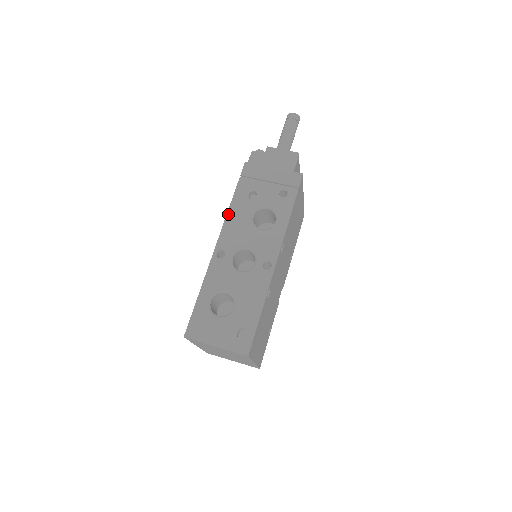
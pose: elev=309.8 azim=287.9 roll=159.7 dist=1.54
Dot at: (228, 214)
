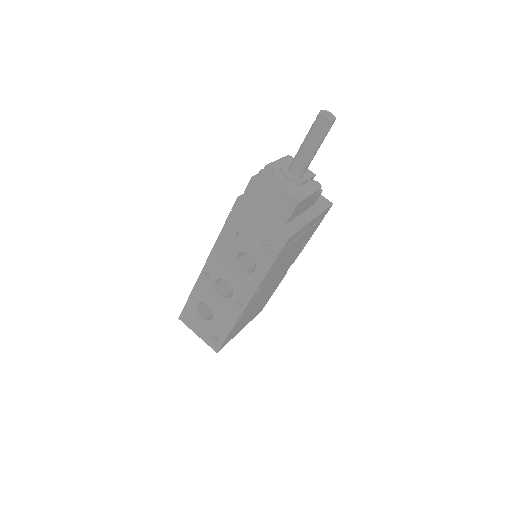
Dot at: (216, 244)
